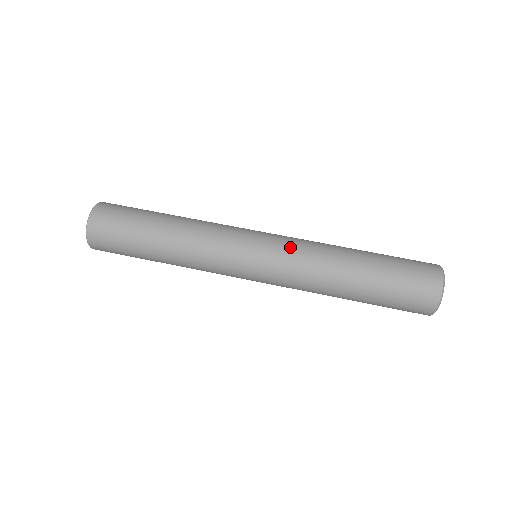
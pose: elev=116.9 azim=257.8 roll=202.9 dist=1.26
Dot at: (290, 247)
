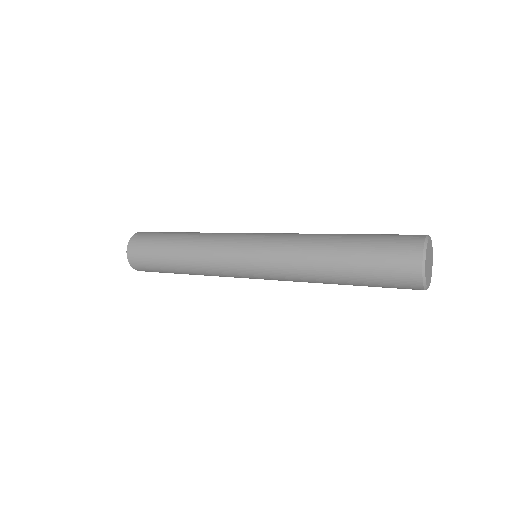
Dot at: (278, 236)
